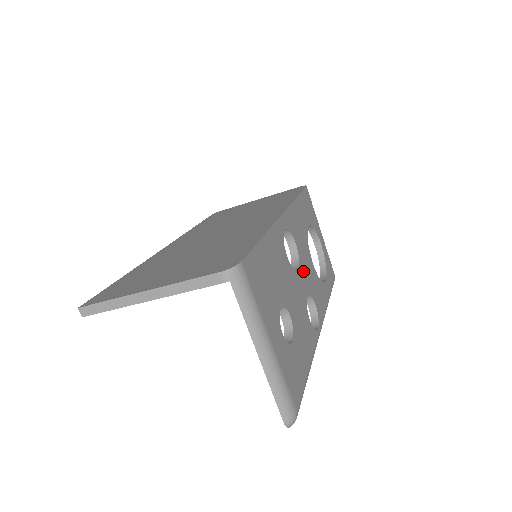
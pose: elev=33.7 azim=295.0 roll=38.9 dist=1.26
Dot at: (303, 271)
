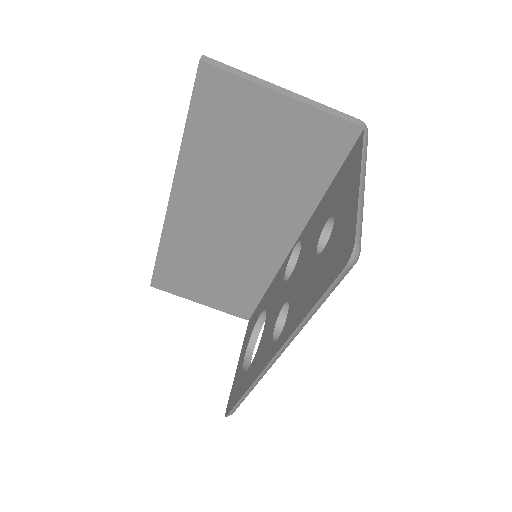
Dot at: occluded
